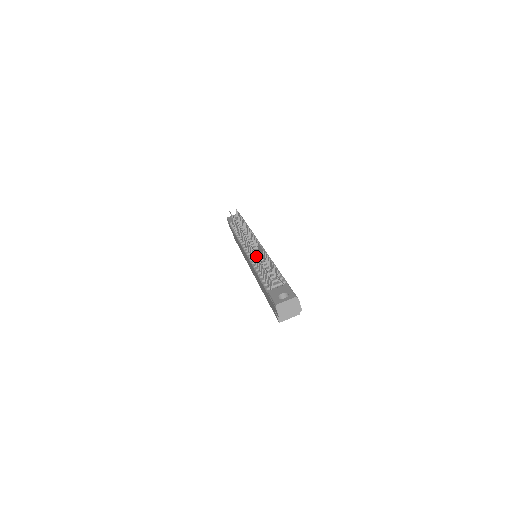
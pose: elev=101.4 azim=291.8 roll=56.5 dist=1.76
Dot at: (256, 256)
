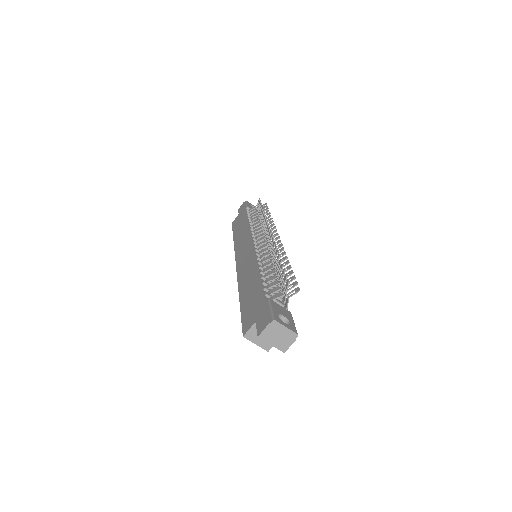
Dot at: (270, 256)
